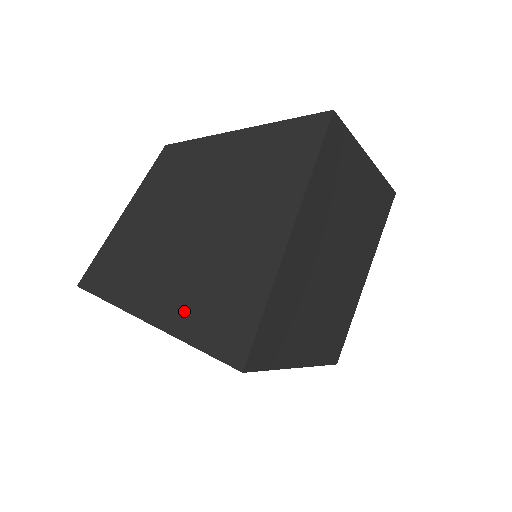
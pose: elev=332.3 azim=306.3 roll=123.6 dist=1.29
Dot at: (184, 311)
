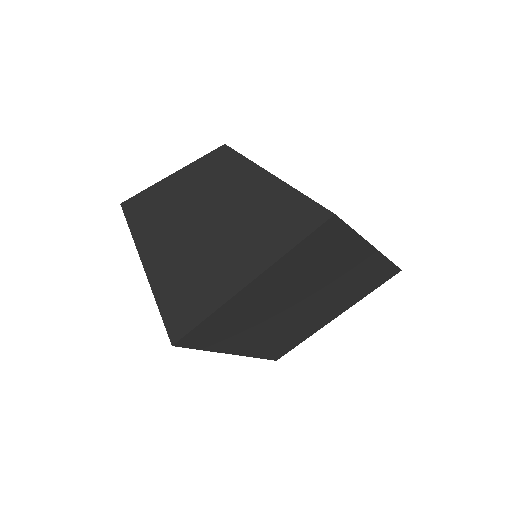
Dot at: (166, 278)
